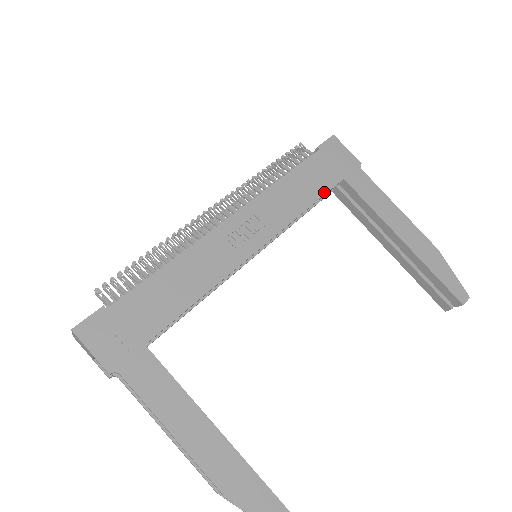
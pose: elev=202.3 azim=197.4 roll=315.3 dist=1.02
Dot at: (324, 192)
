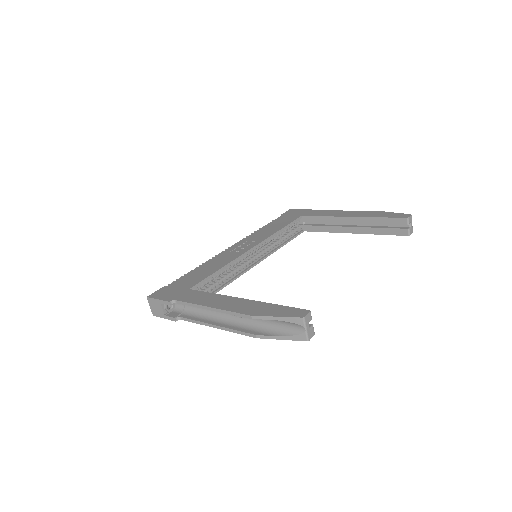
Dot at: (290, 223)
